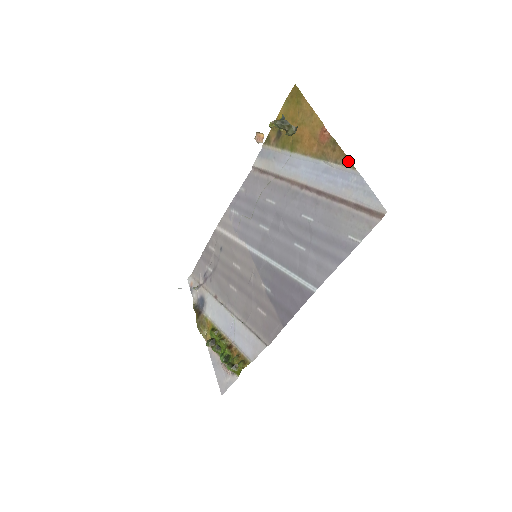
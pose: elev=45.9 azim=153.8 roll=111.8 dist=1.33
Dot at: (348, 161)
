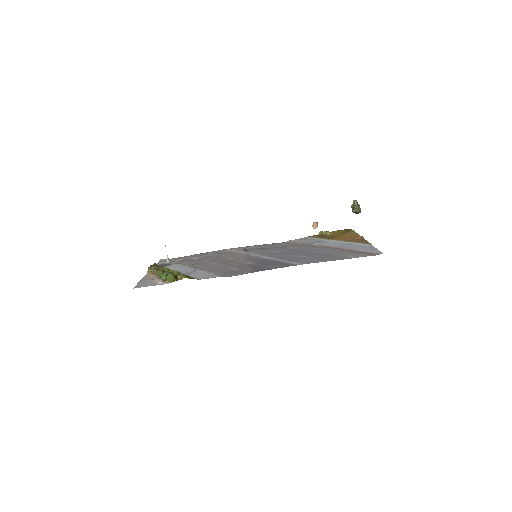
Dot at: (369, 243)
